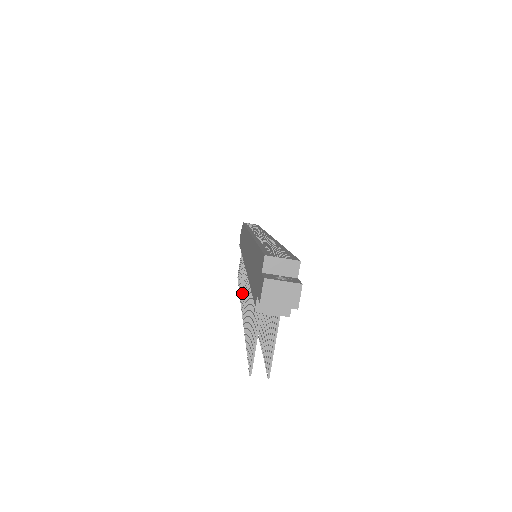
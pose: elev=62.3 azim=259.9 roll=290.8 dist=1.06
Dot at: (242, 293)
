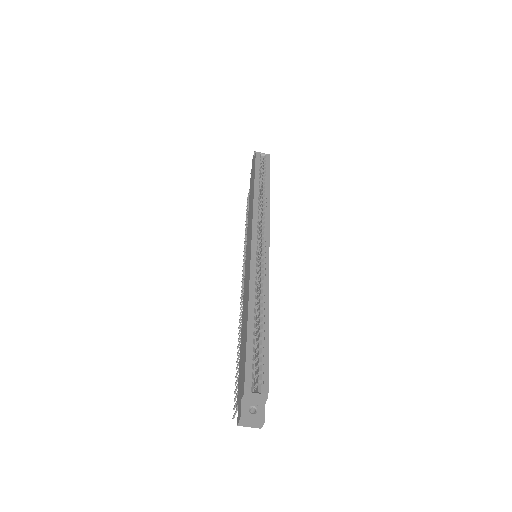
Dot at: (243, 271)
